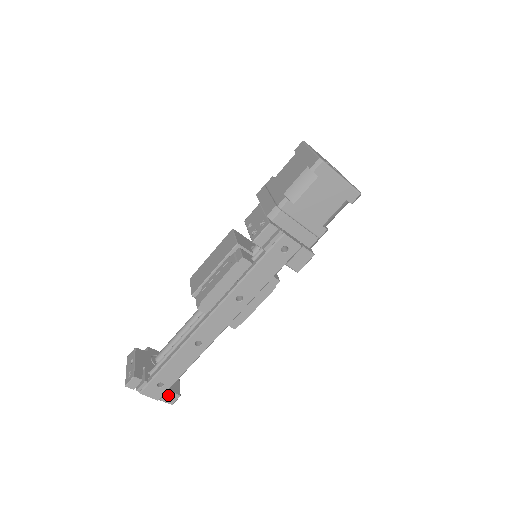
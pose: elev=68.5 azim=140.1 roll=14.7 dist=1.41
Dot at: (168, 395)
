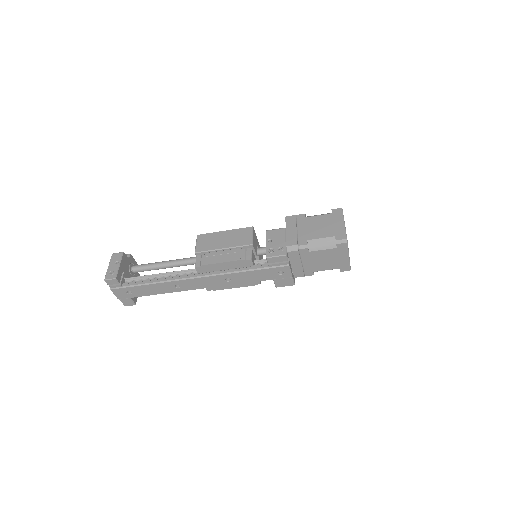
Dot at: (128, 300)
